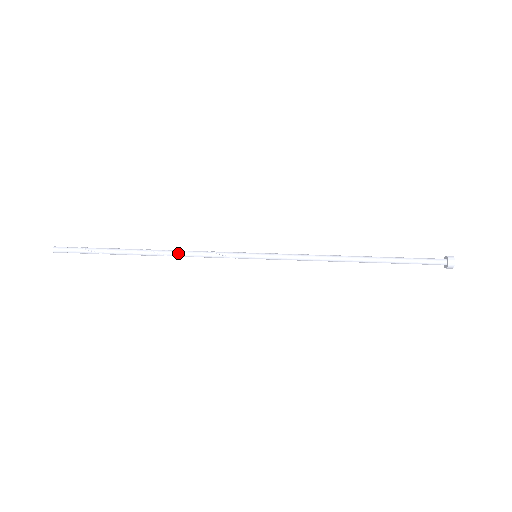
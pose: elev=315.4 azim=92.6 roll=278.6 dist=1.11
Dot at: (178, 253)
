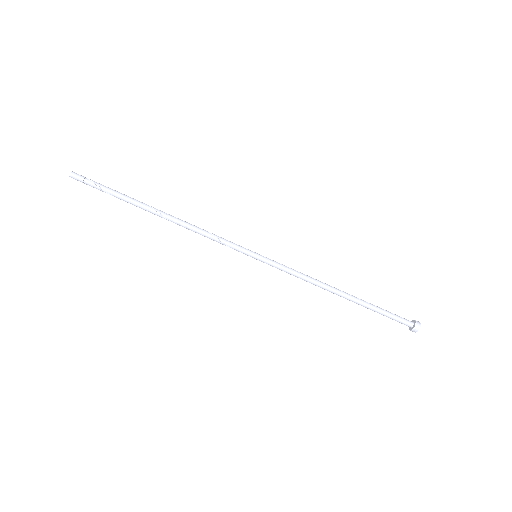
Dot at: (187, 228)
